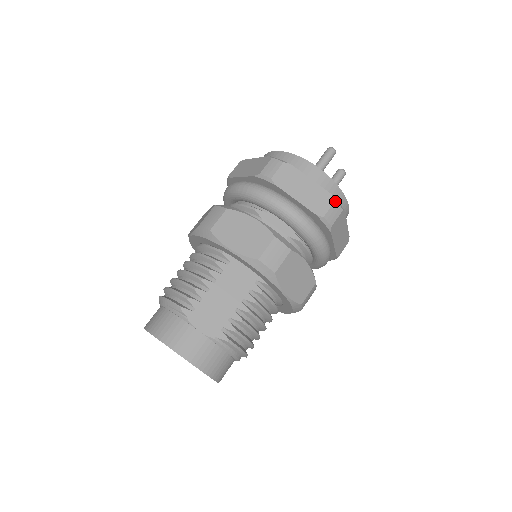
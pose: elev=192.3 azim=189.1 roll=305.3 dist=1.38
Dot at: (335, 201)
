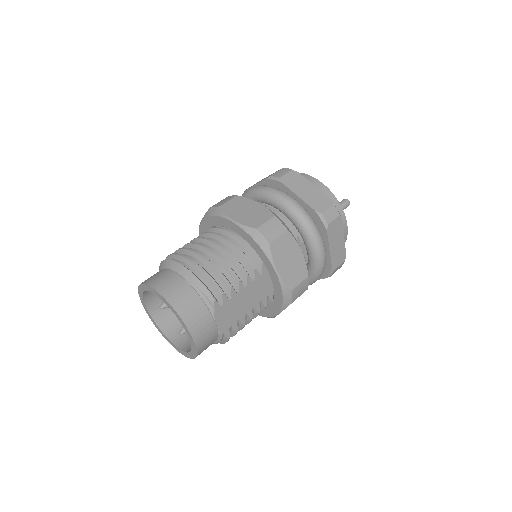
Dot at: occluded
